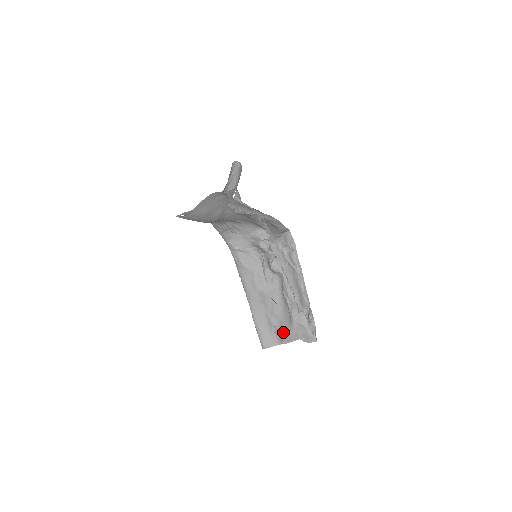
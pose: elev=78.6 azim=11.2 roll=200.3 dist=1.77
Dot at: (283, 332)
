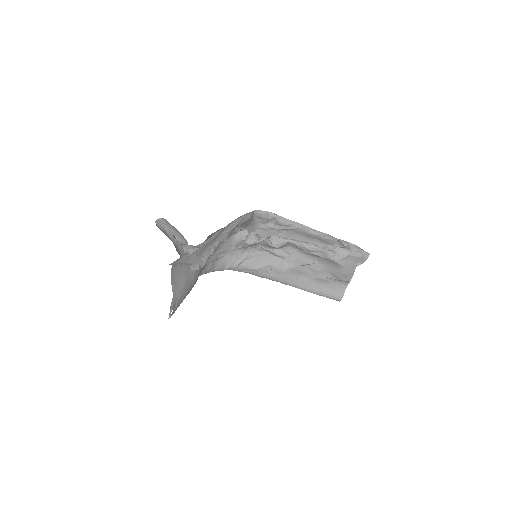
Dot at: (339, 276)
